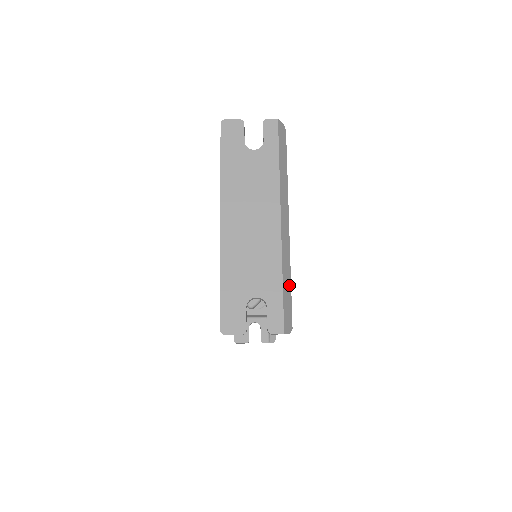
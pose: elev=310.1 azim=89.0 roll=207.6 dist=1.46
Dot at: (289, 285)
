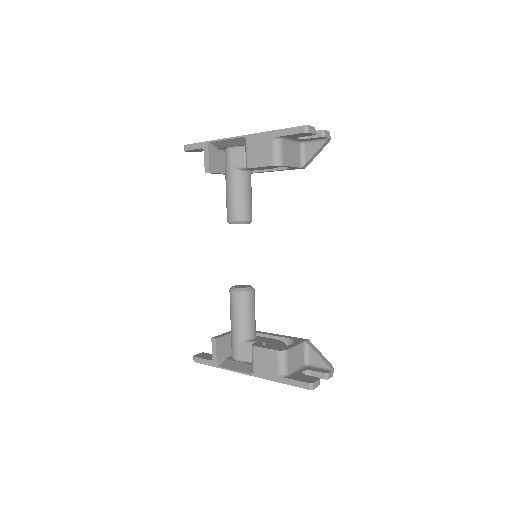
Dot at: occluded
